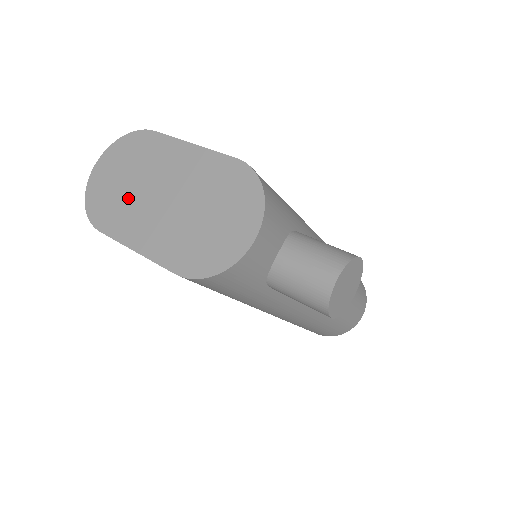
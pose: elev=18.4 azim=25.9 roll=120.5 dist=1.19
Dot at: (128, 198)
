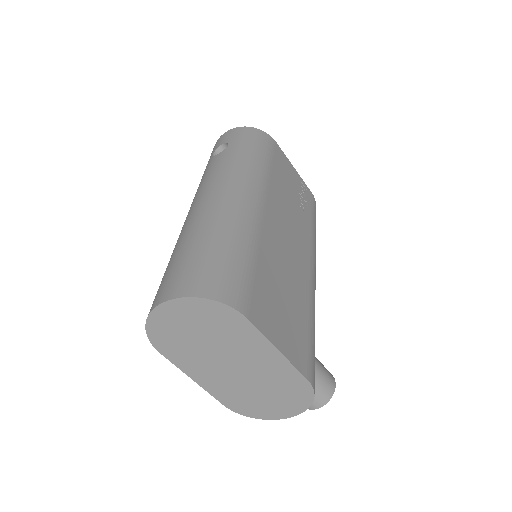
Dot at: (198, 349)
